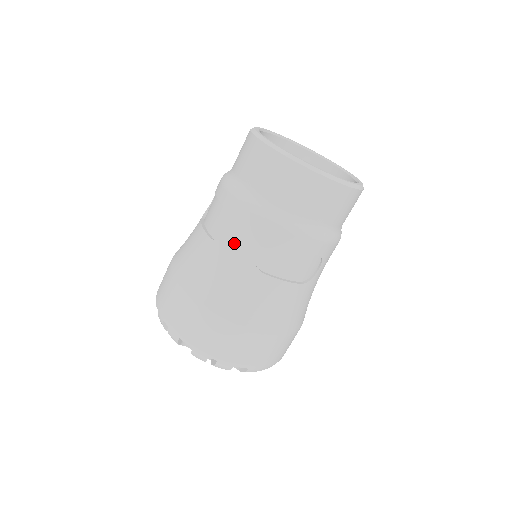
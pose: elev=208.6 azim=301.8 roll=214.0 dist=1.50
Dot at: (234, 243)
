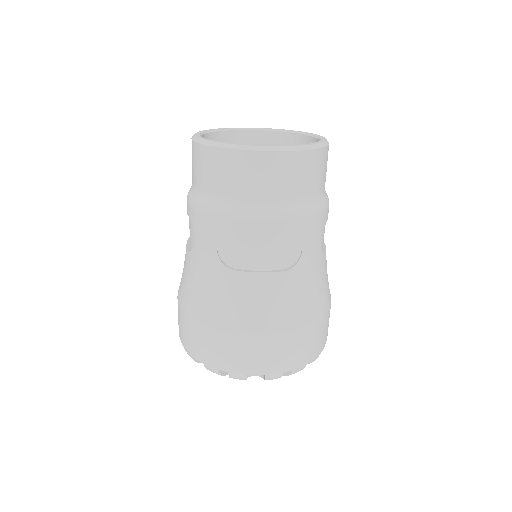
Dot at: (201, 248)
